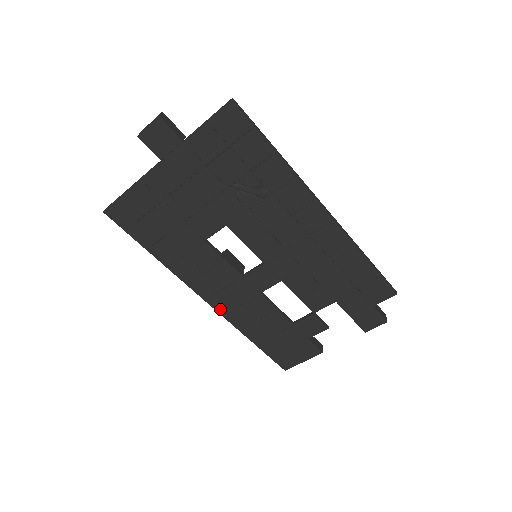
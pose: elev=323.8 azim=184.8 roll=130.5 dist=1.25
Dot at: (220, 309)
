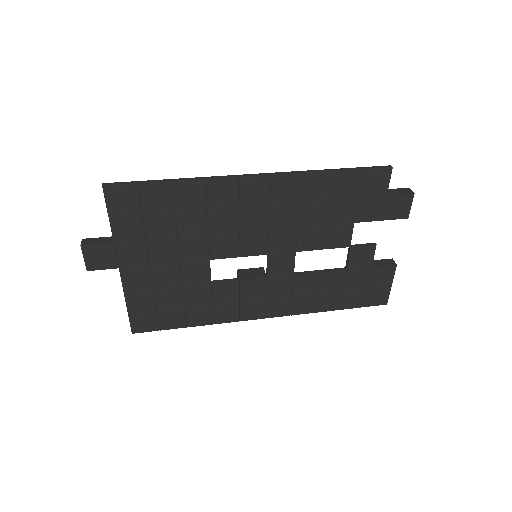
Dot at: (283, 313)
